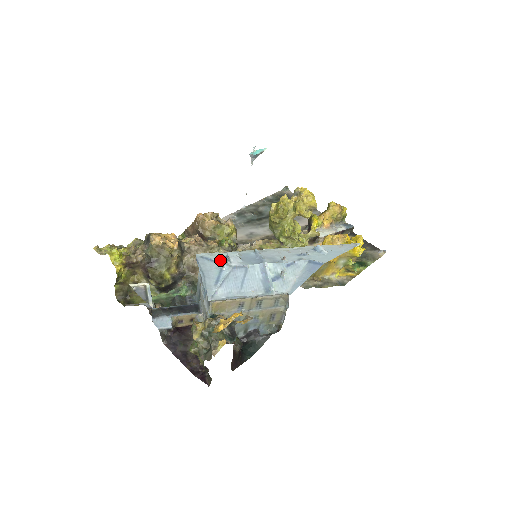
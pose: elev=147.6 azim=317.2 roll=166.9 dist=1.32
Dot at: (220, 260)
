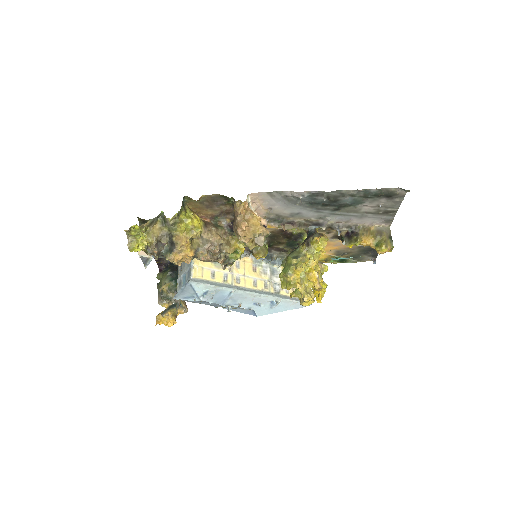
Dot at: (199, 293)
